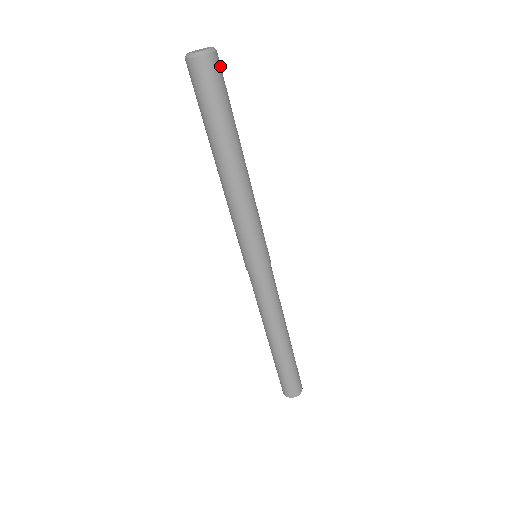
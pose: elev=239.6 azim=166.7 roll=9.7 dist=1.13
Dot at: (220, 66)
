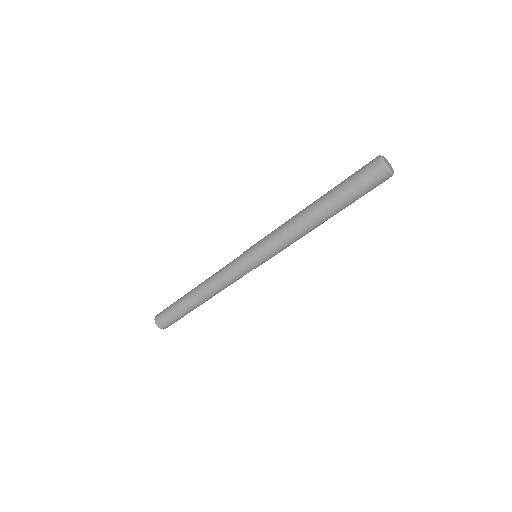
Dot at: occluded
